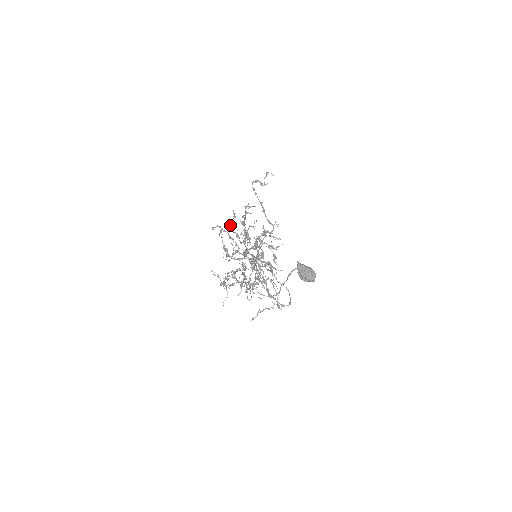
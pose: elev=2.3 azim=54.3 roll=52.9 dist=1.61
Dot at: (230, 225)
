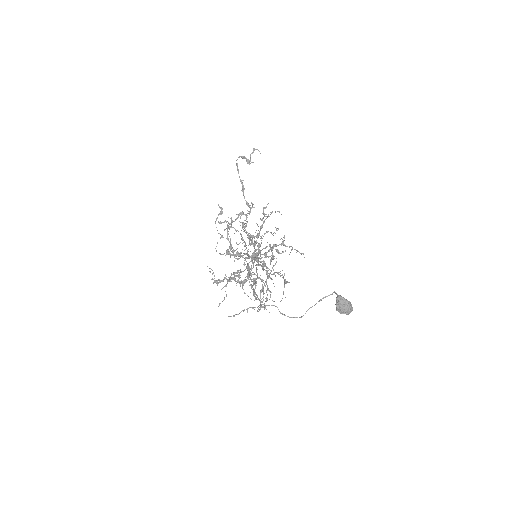
Dot at: (243, 224)
